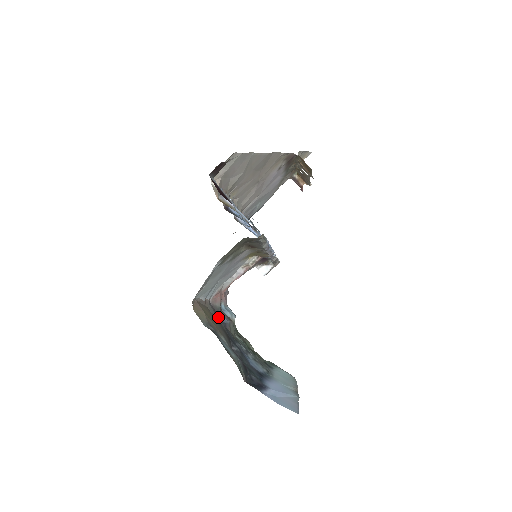
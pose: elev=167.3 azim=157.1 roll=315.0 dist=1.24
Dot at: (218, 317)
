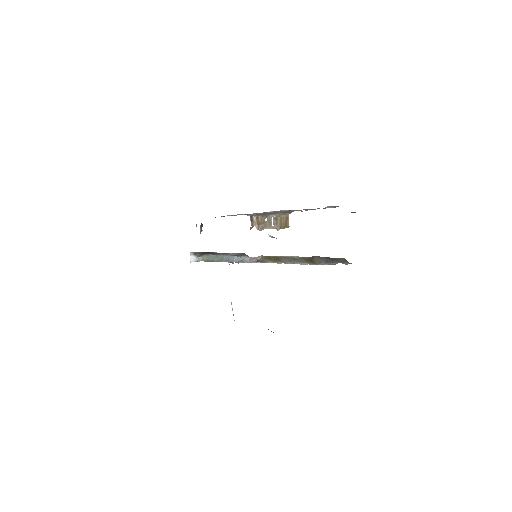
Dot at: occluded
